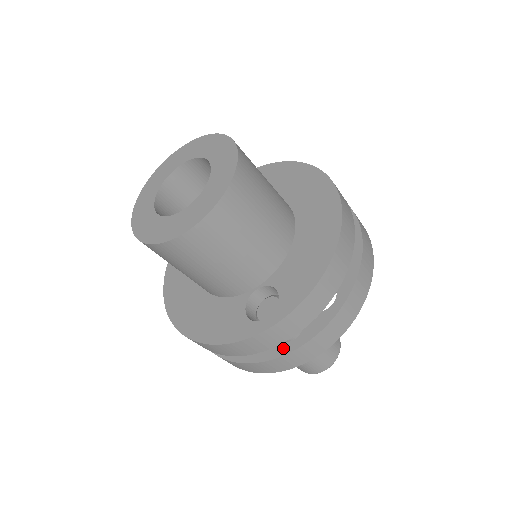
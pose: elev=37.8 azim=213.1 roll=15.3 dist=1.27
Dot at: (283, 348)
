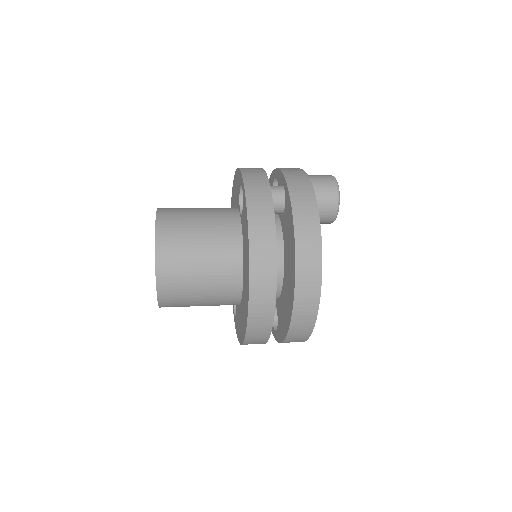
Dot at: occluded
